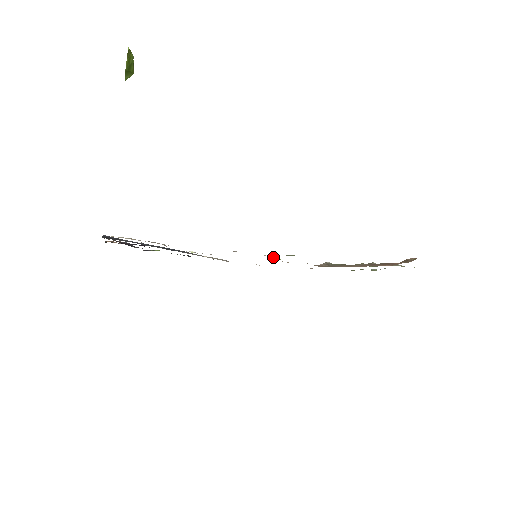
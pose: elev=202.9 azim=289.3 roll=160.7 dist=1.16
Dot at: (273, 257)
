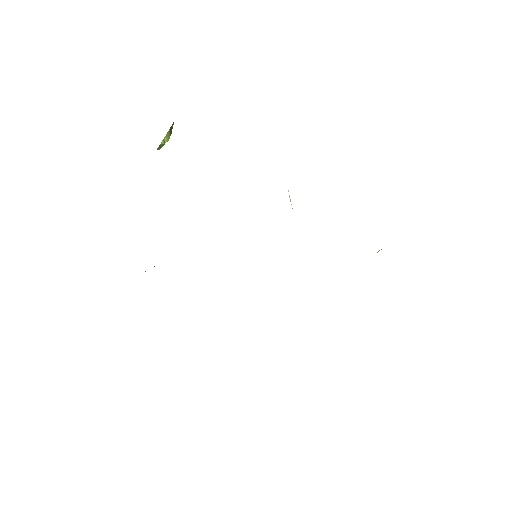
Dot at: occluded
